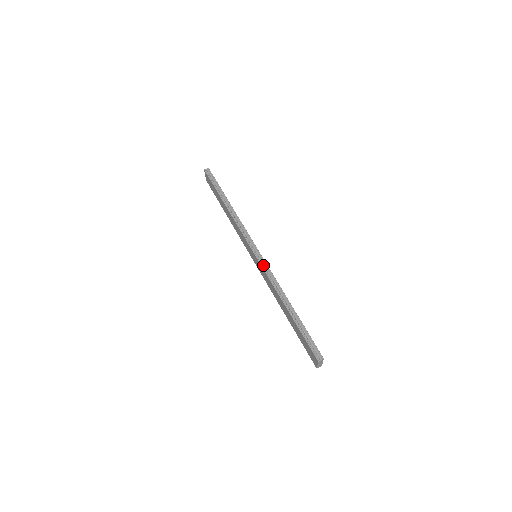
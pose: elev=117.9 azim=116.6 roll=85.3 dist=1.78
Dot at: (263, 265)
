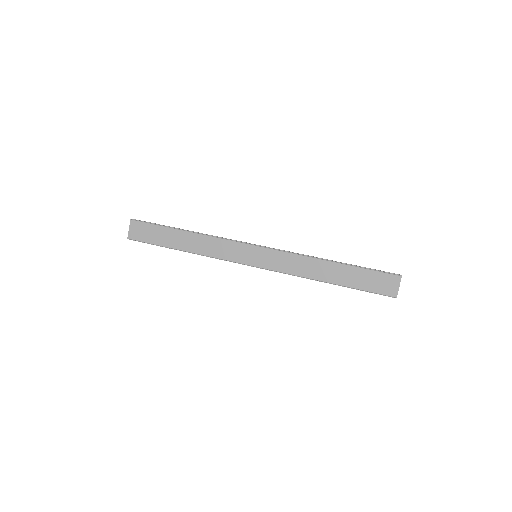
Dot at: (277, 250)
